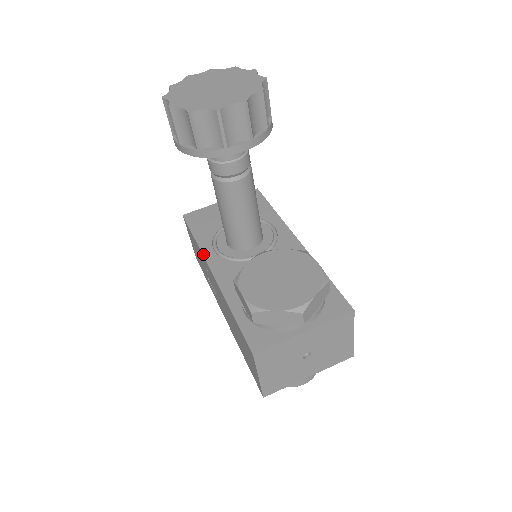
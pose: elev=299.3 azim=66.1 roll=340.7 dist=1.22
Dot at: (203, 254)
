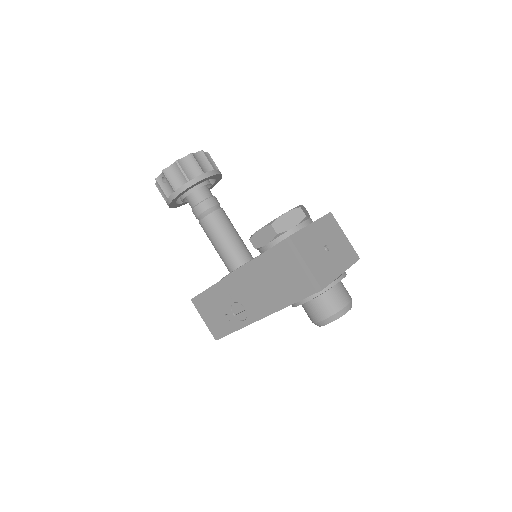
Dot at: (220, 280)
